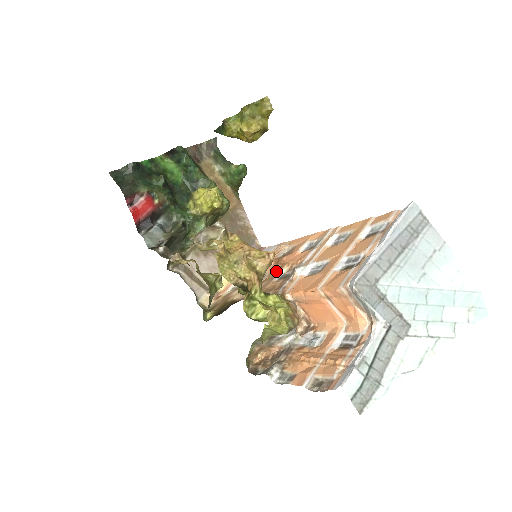
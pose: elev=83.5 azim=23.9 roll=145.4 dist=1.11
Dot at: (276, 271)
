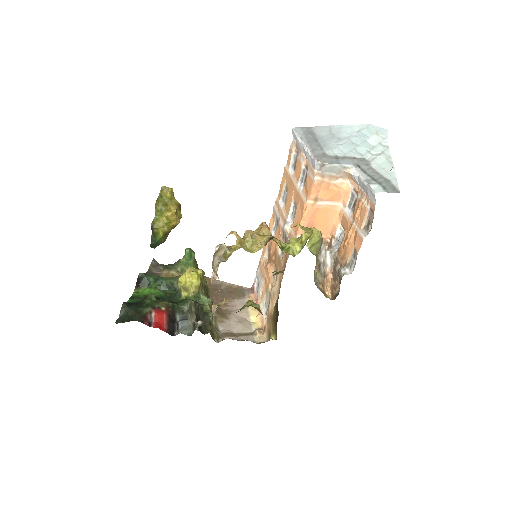
Dot at: (276, 259)
